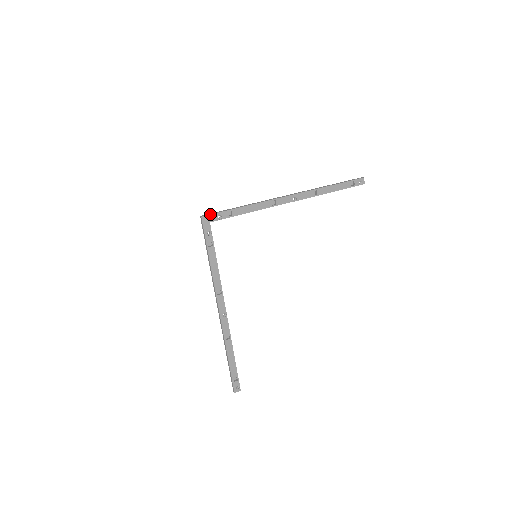
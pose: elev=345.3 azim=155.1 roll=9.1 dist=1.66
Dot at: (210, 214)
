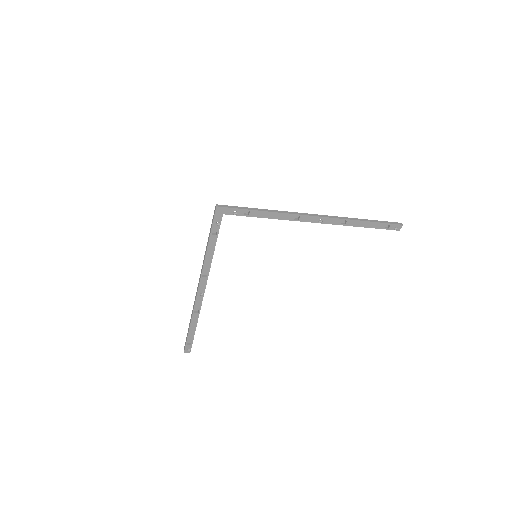
Dot at: (227, 207)
